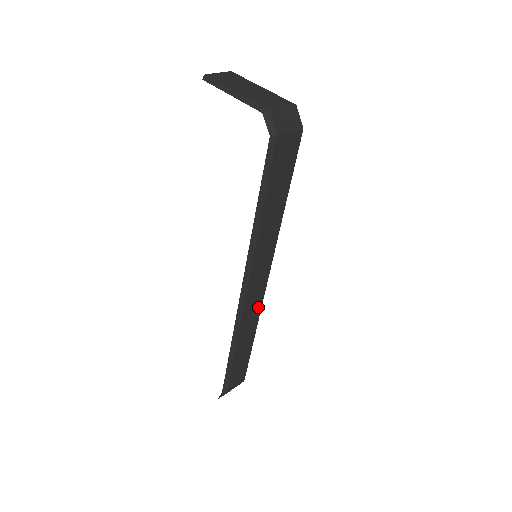
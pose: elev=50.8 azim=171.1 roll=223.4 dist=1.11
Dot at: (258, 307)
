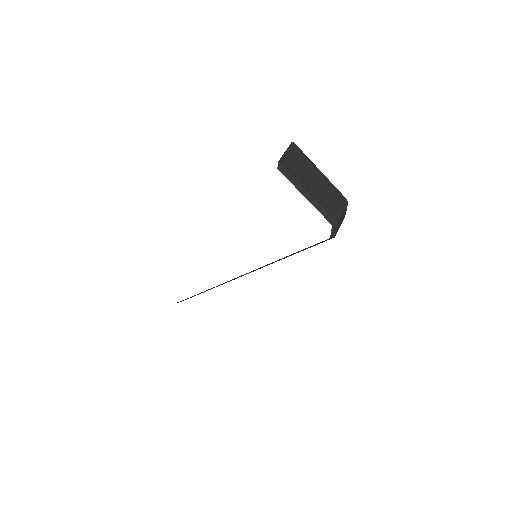
Dot at: occluded
